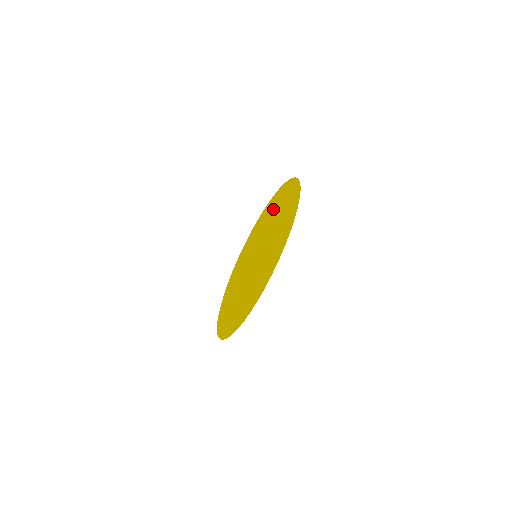
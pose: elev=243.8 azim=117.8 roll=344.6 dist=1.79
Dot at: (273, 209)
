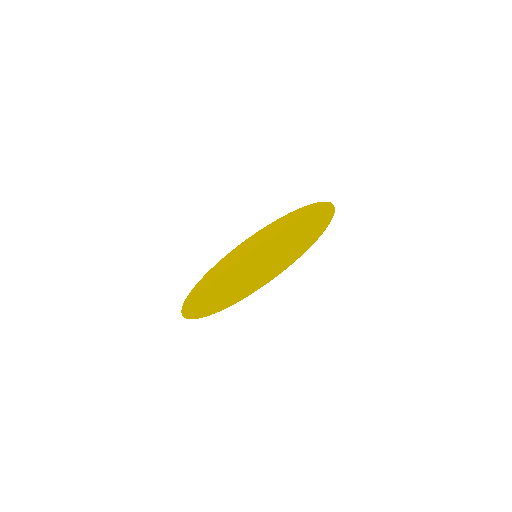
Dot at: (264, 234)
